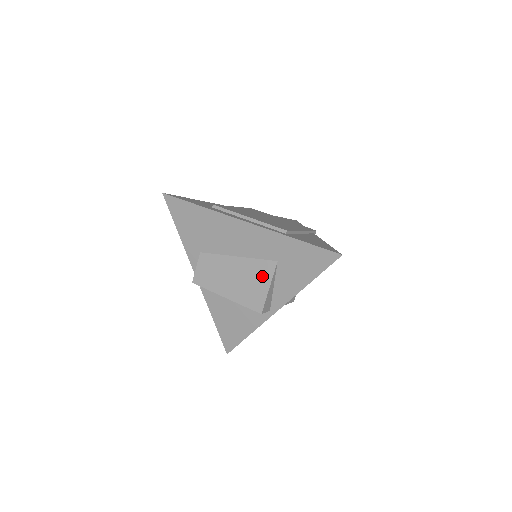
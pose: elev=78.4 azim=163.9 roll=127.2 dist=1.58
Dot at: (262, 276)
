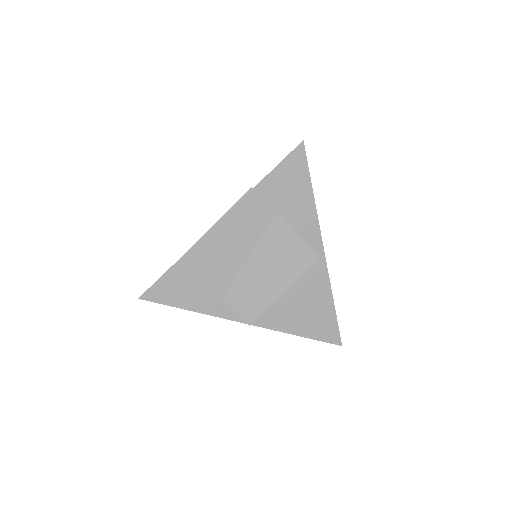
Dot at: (282, 237)
